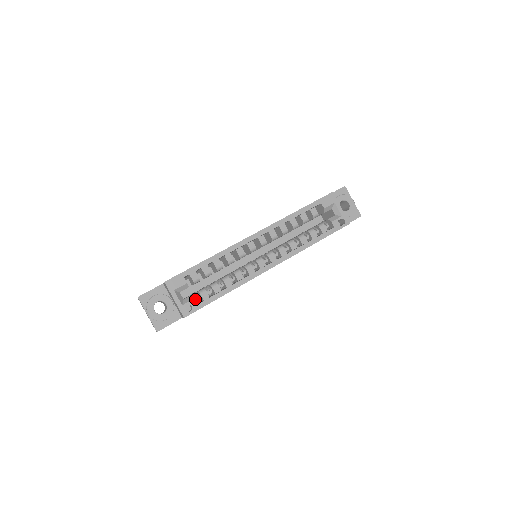
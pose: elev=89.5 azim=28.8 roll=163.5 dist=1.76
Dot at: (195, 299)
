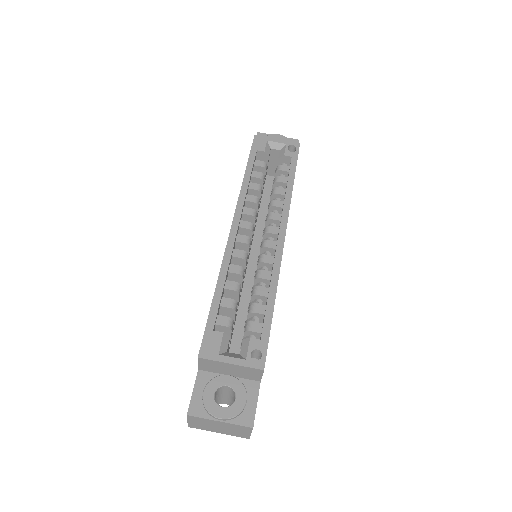
Dot at: (251, 339)
